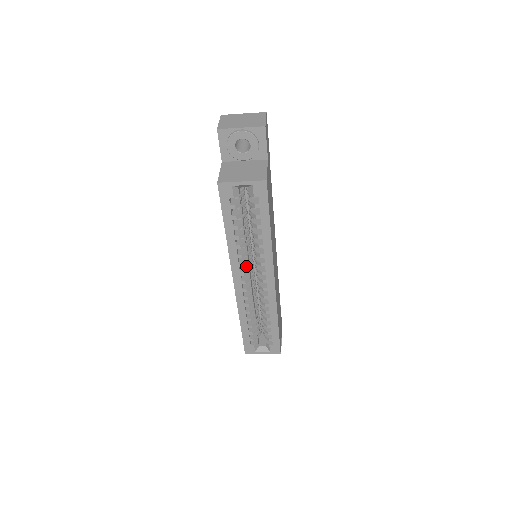
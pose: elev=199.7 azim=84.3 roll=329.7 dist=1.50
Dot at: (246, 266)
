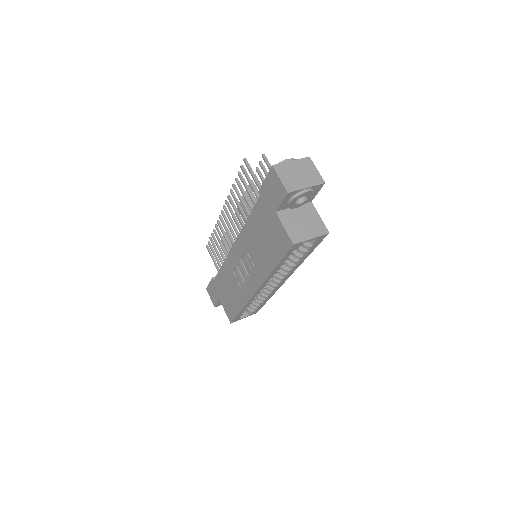
Dot at: occluded
